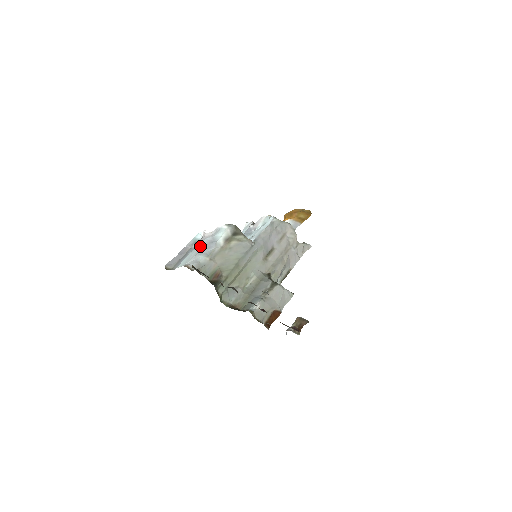
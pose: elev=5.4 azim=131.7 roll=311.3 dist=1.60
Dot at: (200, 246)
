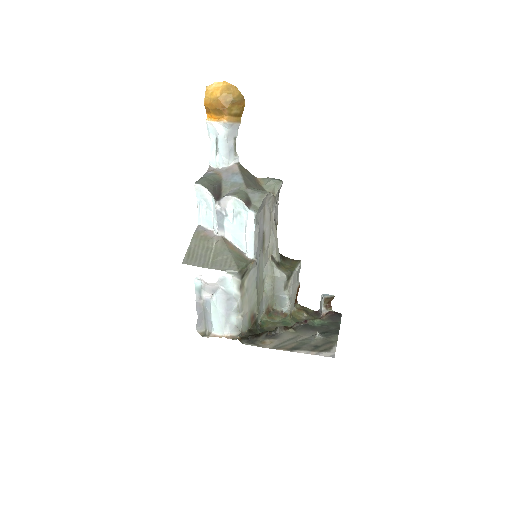
Dot at: (219, 306)
